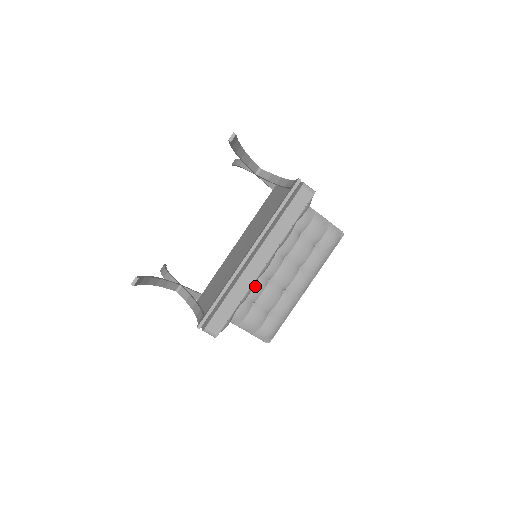
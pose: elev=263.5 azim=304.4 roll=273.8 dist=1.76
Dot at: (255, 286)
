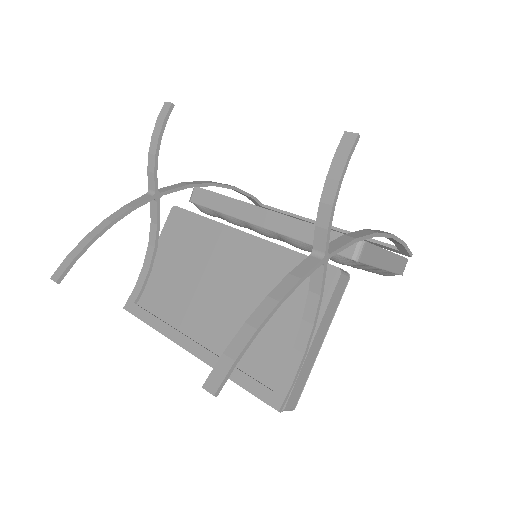
Dot at: occluded
